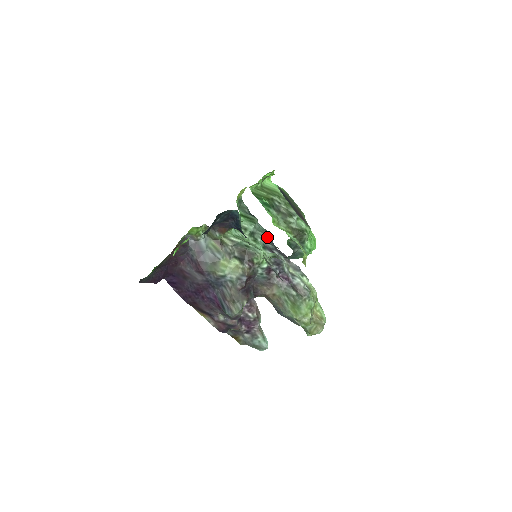
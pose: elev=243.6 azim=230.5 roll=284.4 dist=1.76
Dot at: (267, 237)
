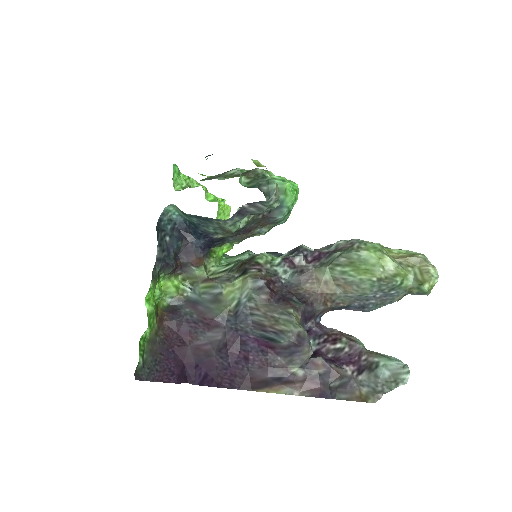
Dot at: (273, 254)
